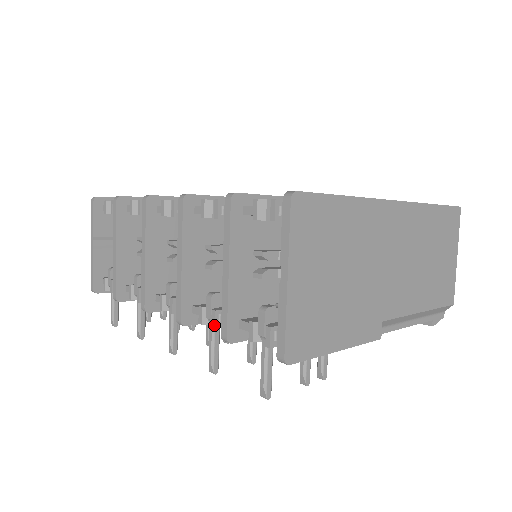
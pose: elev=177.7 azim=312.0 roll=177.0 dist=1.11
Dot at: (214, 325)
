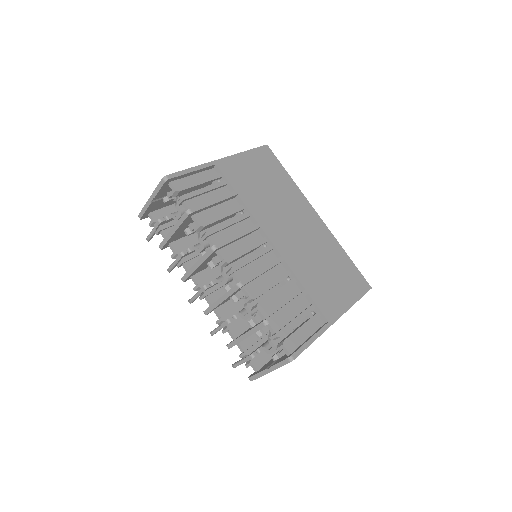
Dot at: occluded
